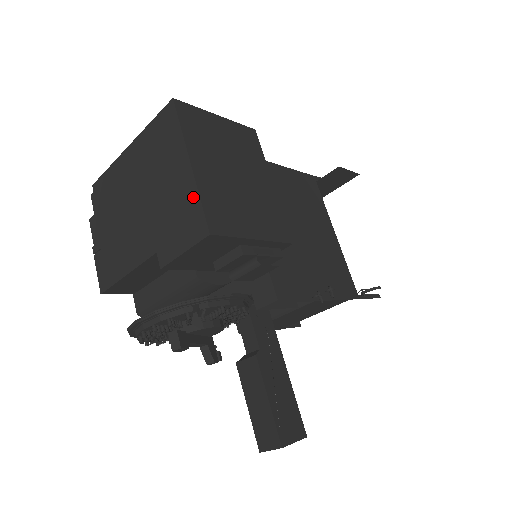
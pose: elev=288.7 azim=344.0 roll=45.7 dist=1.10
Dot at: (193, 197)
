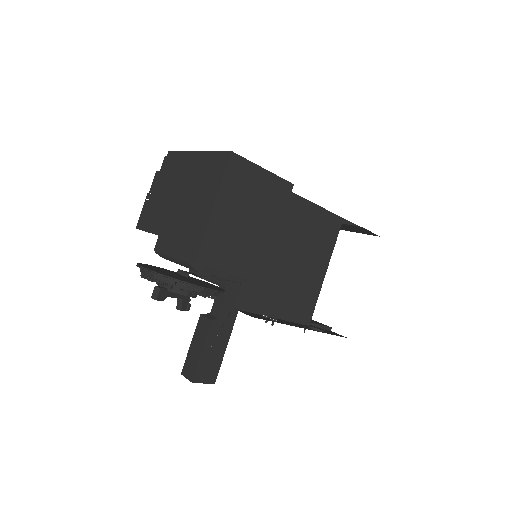
Dot at: (202, 230)
